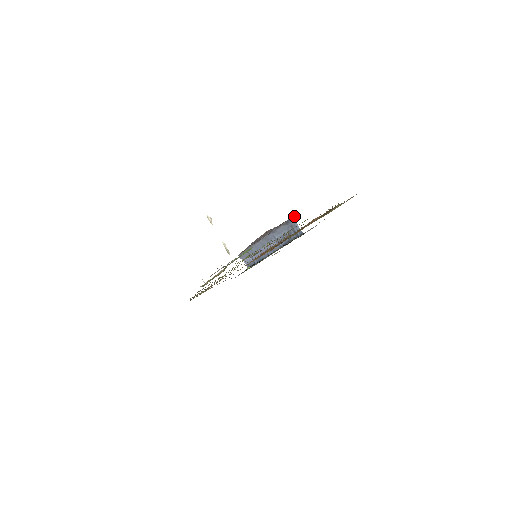
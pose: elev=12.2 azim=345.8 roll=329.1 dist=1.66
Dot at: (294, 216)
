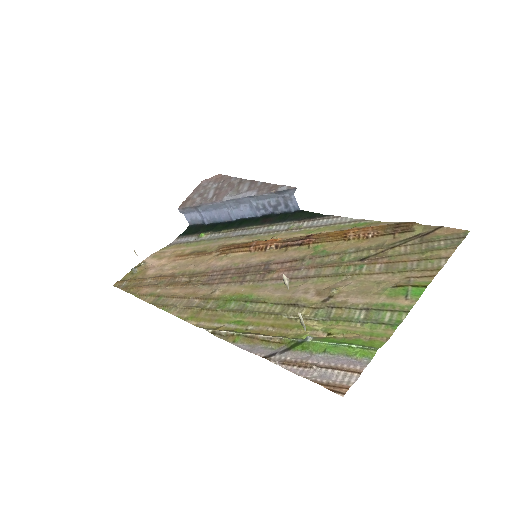
Dot at: (295, 188)
